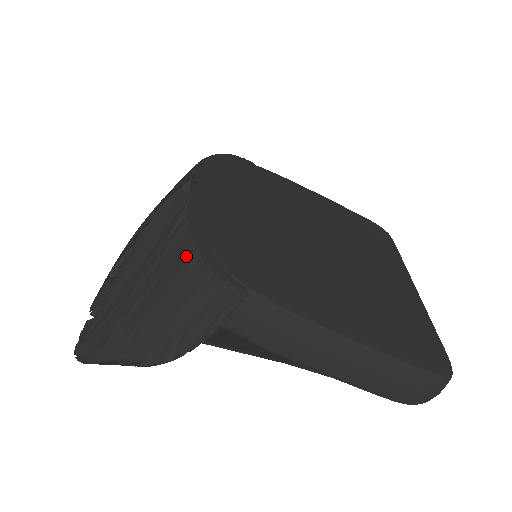
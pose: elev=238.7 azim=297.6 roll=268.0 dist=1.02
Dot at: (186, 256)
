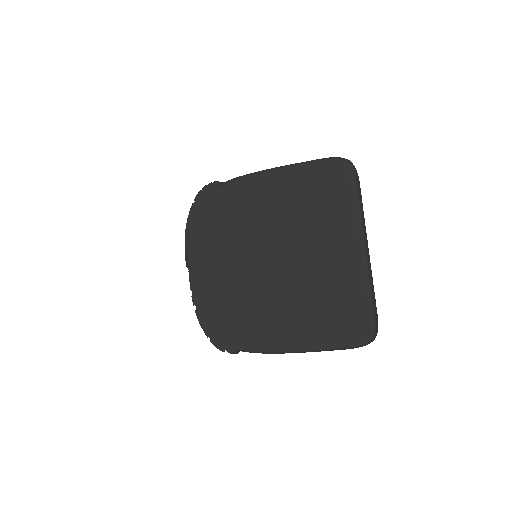
Dot at: occluded
